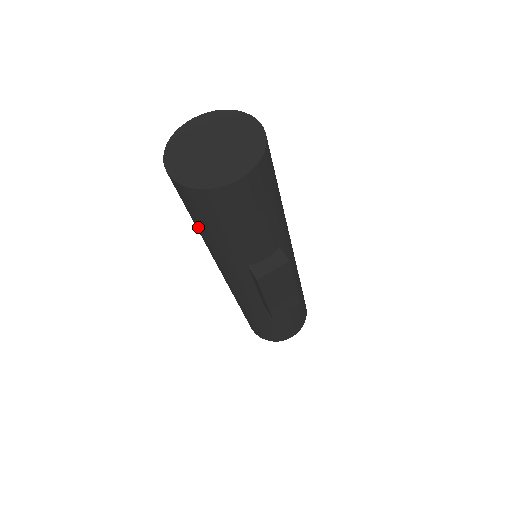
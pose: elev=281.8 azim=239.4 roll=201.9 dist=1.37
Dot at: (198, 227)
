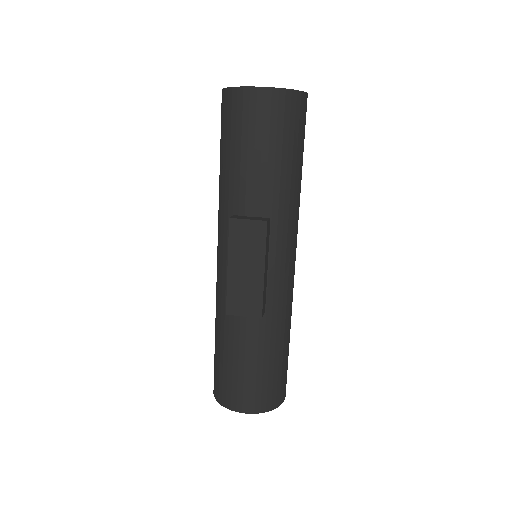
Dot at: occluded
